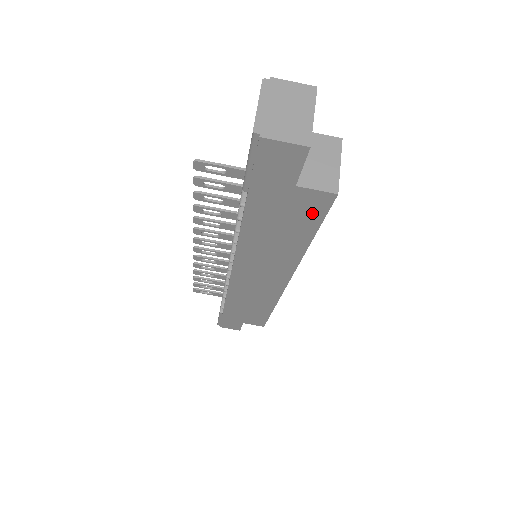
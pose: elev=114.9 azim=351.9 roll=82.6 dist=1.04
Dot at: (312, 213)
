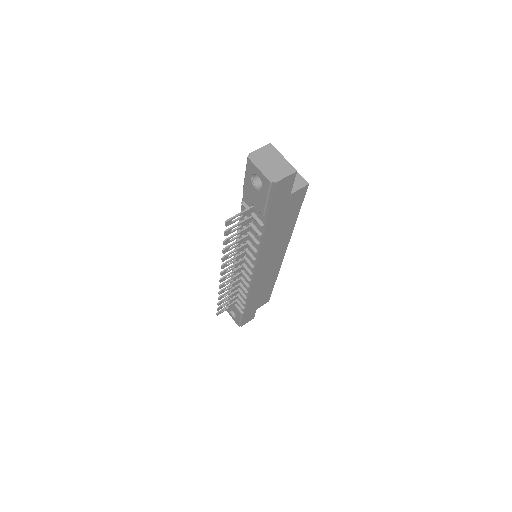
Dot at: (297, 203)
